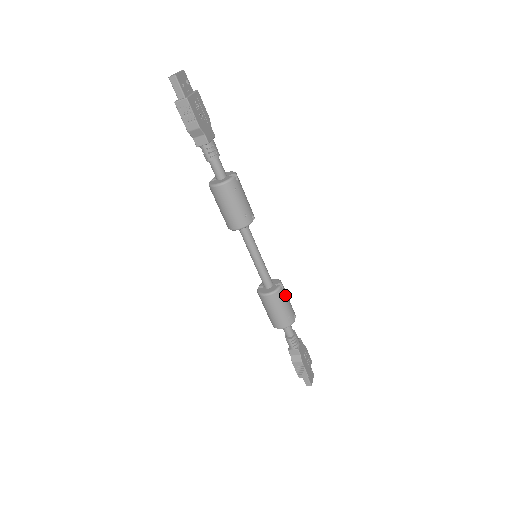
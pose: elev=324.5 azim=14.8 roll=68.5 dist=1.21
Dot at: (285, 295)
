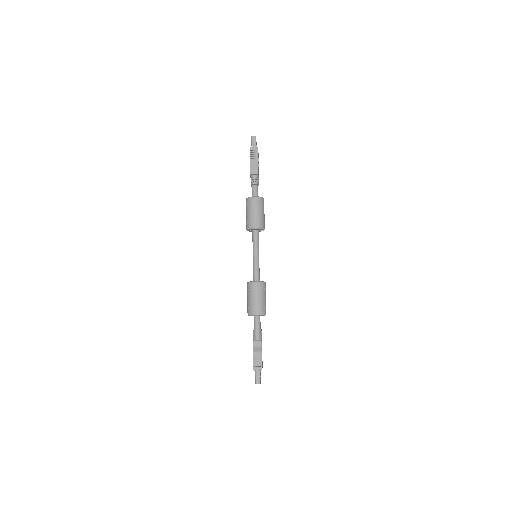
Dot at: occluded
